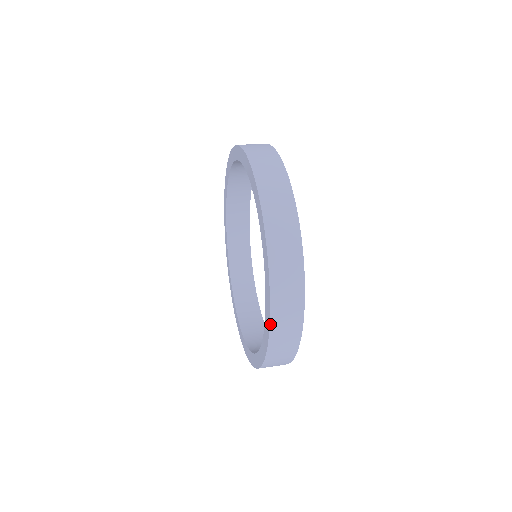
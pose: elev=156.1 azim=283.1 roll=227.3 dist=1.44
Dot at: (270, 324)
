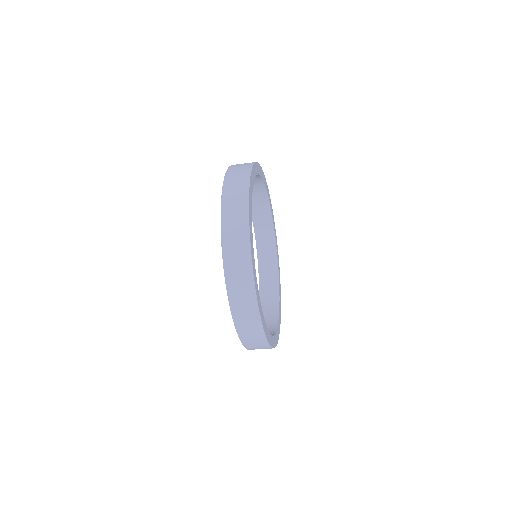
Dot at: occluded
